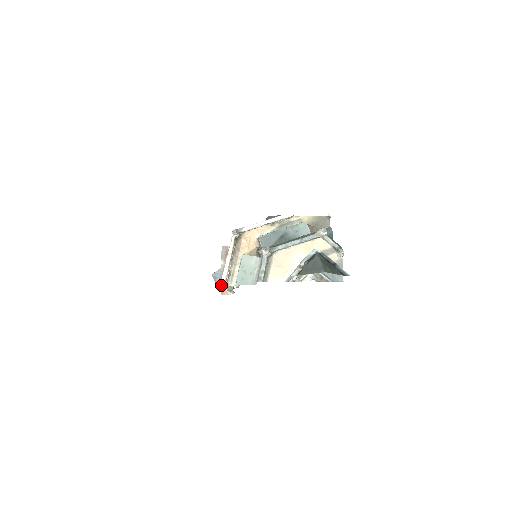
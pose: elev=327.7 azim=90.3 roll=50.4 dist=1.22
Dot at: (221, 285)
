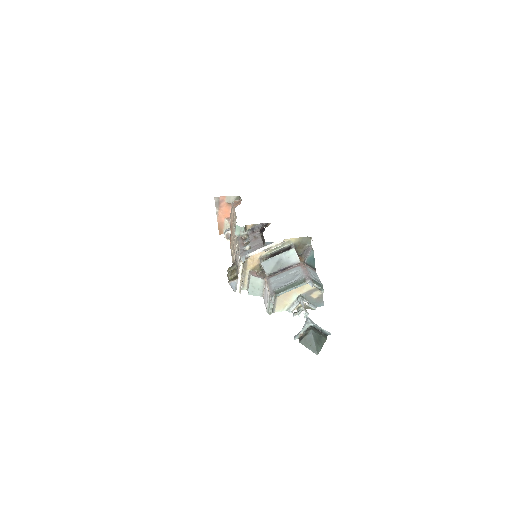
Dot at: (237, 292)
